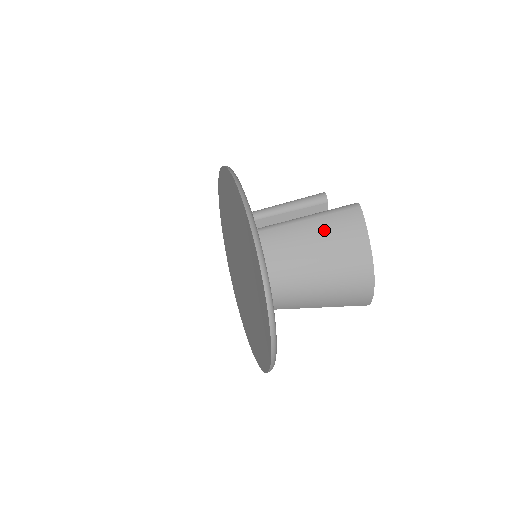
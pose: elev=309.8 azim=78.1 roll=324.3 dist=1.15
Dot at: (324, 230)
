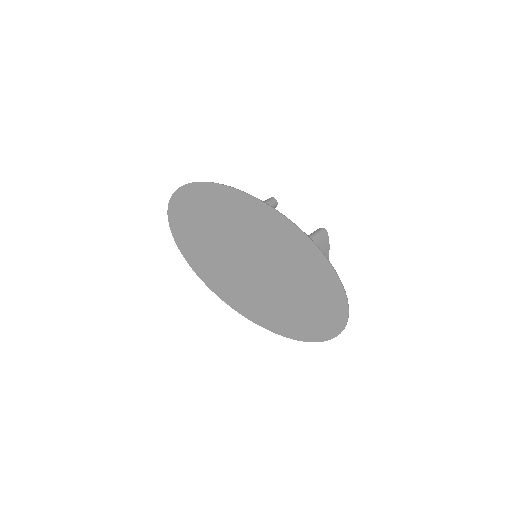
Dot at: occluded
